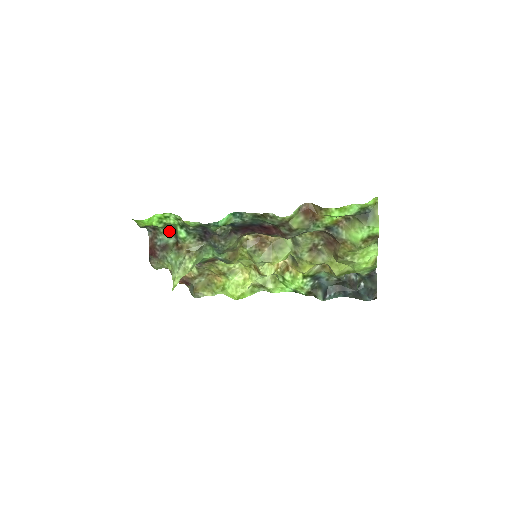
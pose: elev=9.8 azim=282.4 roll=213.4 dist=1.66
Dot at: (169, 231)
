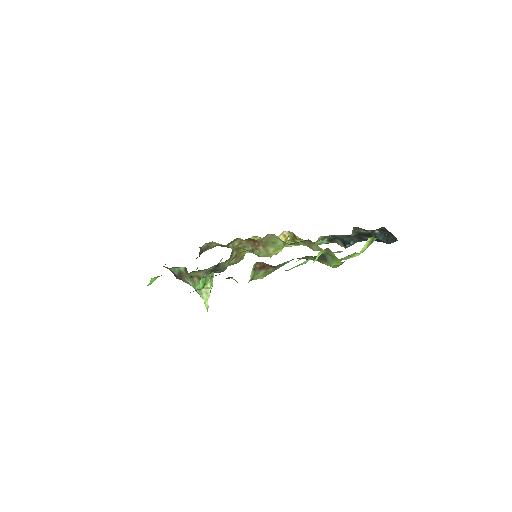
Dot at: occluded
